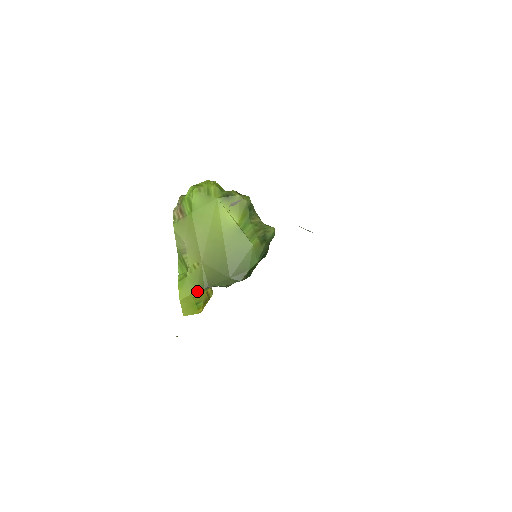
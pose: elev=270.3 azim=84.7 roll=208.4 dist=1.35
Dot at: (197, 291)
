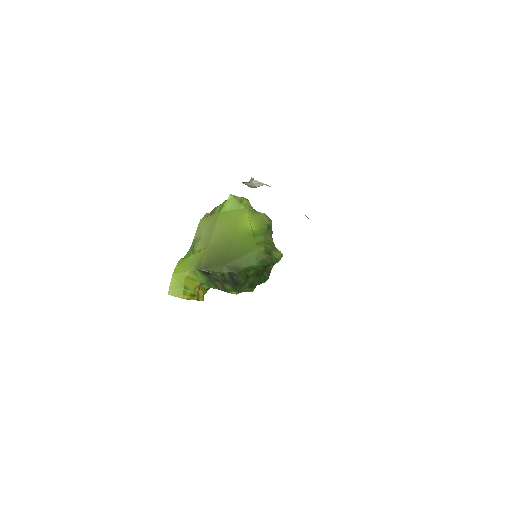
Dot at: (191, 272)
